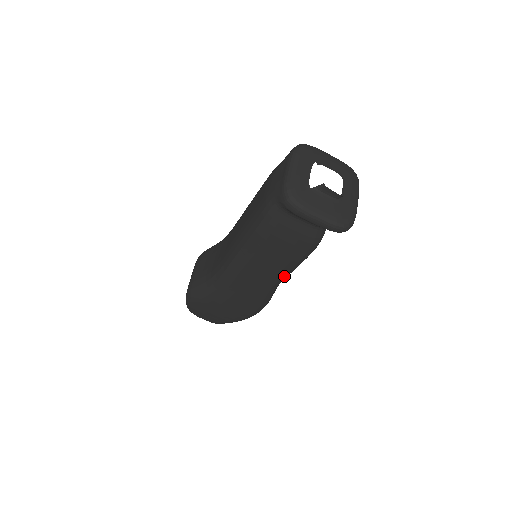
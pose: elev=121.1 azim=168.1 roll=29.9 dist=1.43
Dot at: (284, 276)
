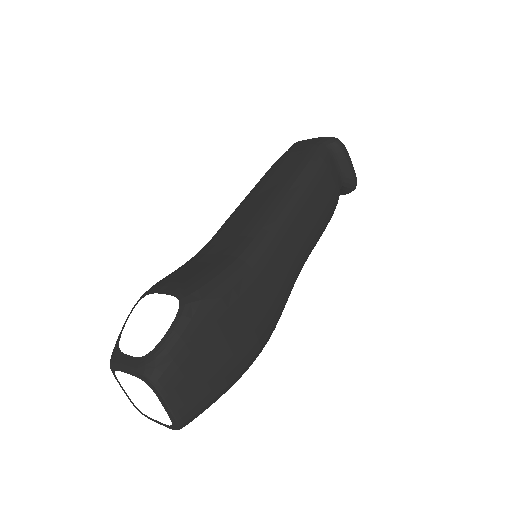
Dot at: (312, 247)
